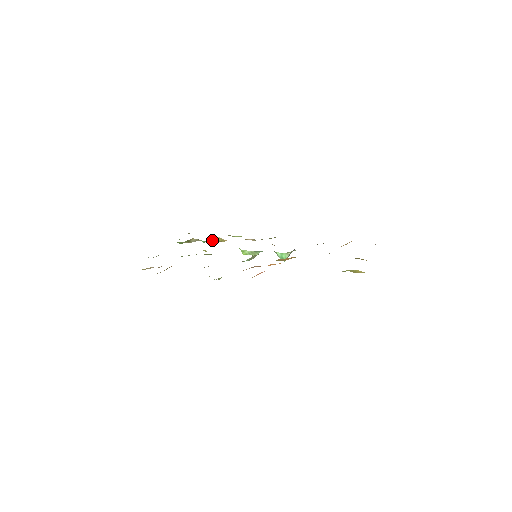
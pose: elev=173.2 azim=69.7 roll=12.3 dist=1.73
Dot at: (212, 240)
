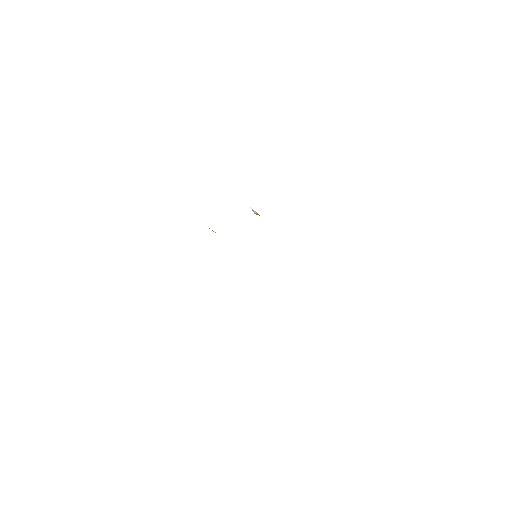
Dot at: occluded
